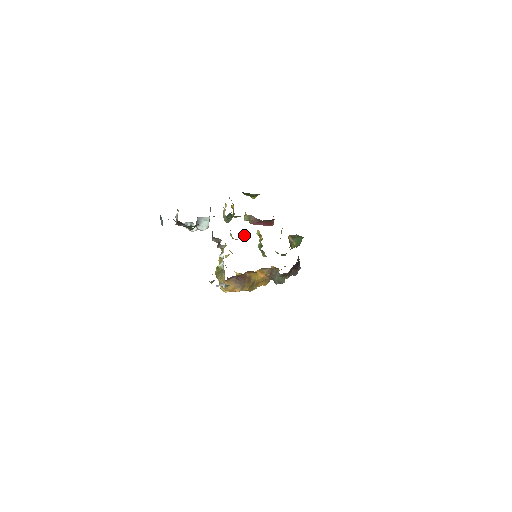
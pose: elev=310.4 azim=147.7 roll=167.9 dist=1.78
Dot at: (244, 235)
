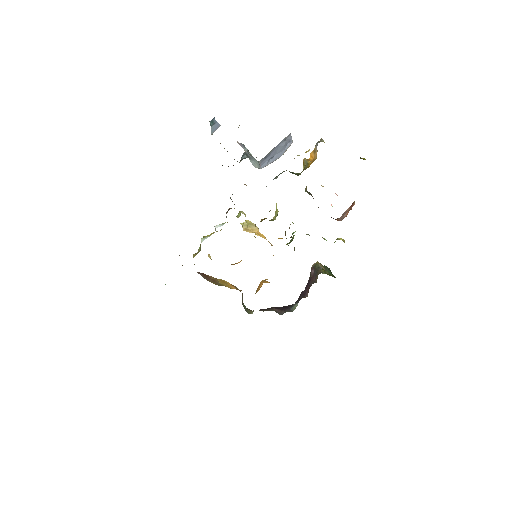
Dot at: occluded
